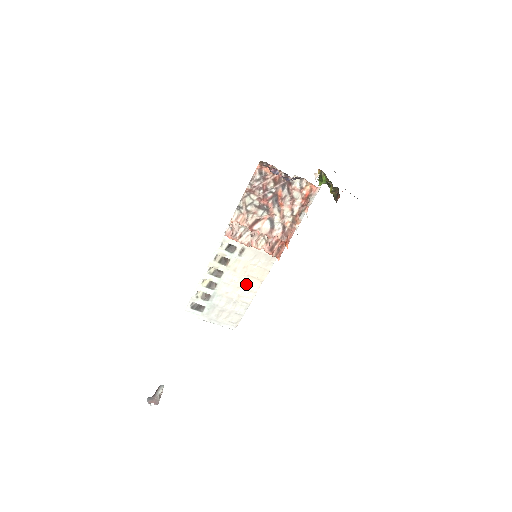
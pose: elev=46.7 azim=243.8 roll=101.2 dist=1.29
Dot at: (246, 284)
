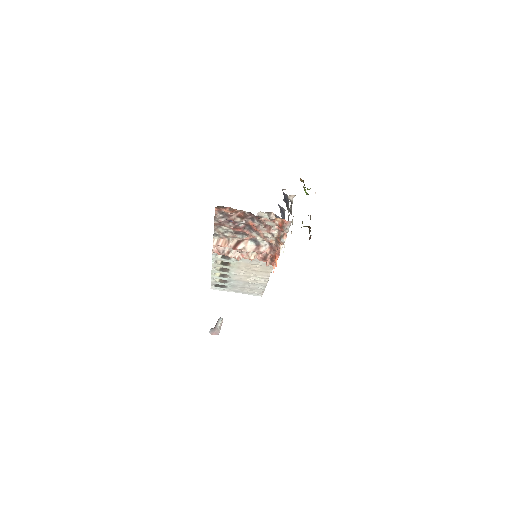
Dot at: (255, 274)
